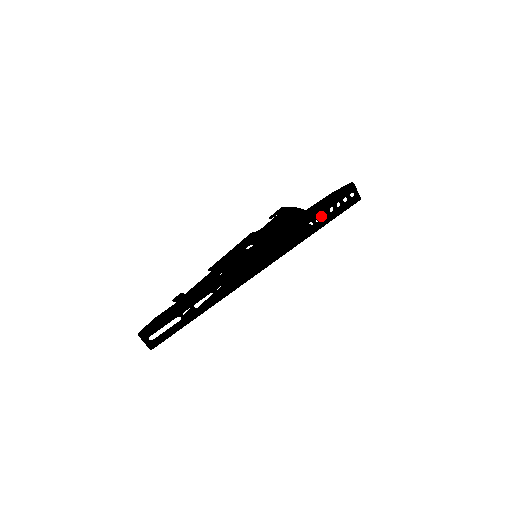
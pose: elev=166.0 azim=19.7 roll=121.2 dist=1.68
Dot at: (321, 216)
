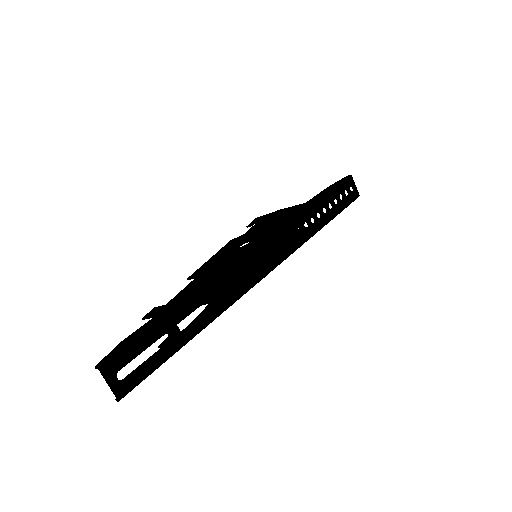
Dot at: (327, 207)
